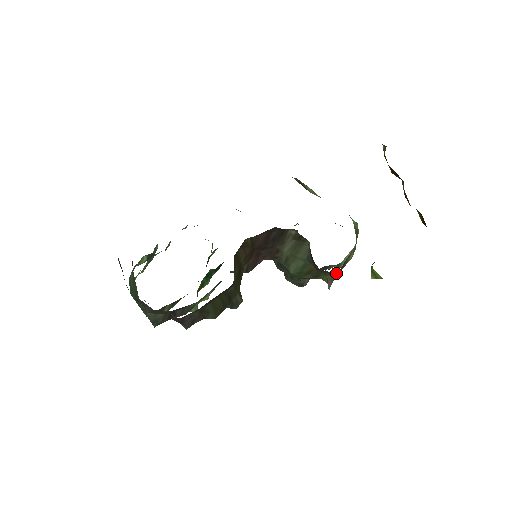
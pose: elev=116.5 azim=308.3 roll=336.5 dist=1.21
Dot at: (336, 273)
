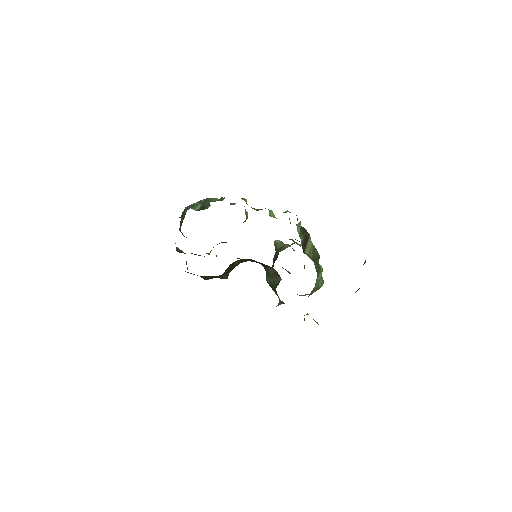
Dot at: occluded
